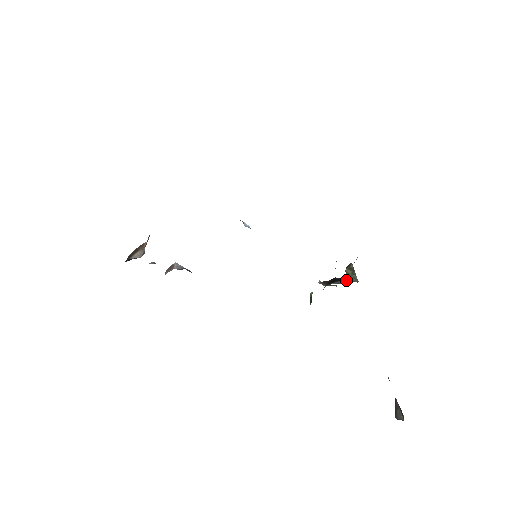
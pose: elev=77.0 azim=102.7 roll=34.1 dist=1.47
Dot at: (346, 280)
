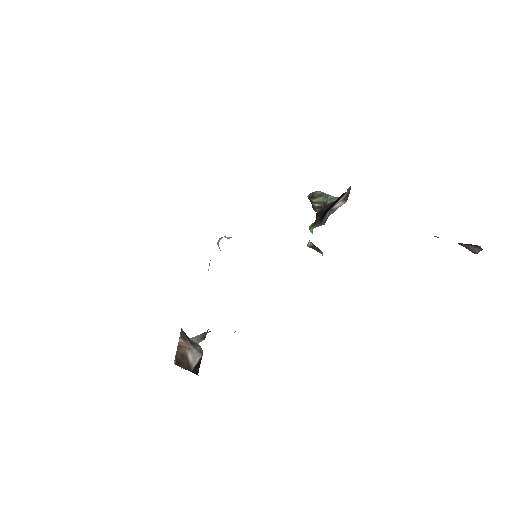
Dot at: (332, 205)
